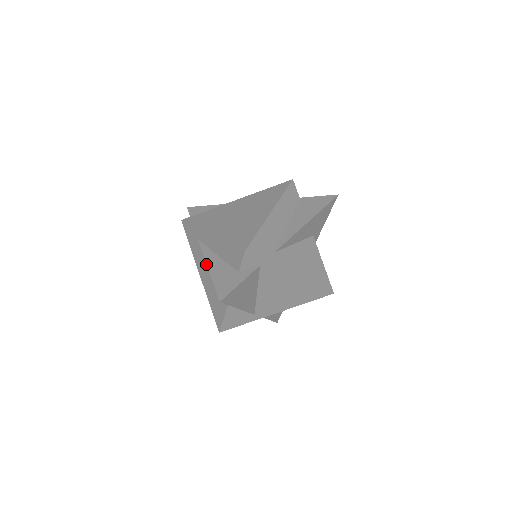
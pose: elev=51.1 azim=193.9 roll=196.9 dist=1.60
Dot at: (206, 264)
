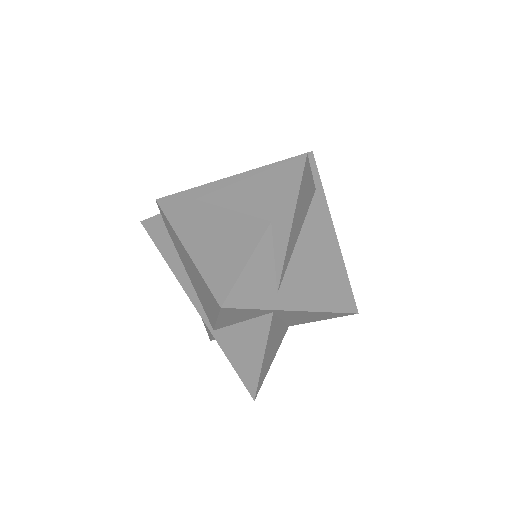
Dot at: (209, 218)
